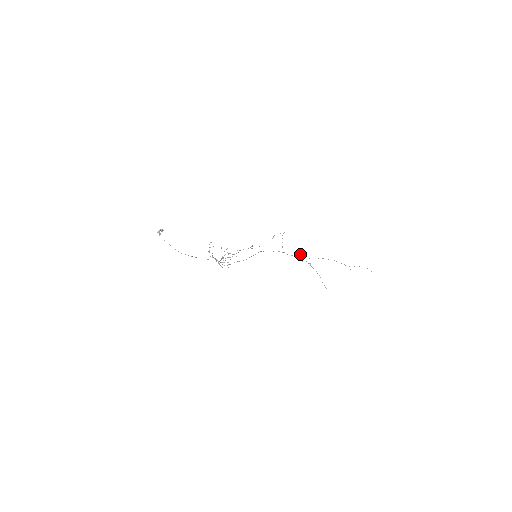
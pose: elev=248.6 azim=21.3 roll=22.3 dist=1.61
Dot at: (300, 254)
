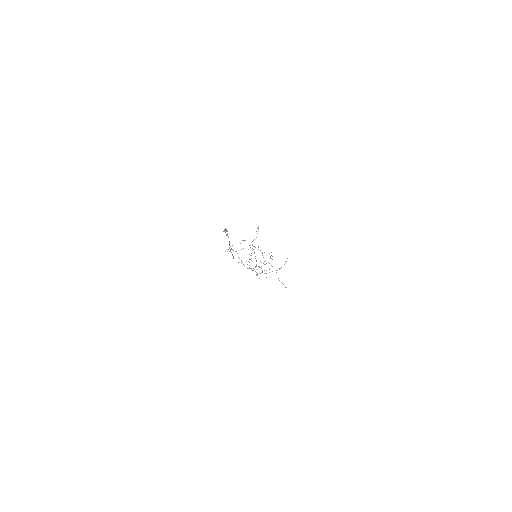
Dot at: (258, 247)
